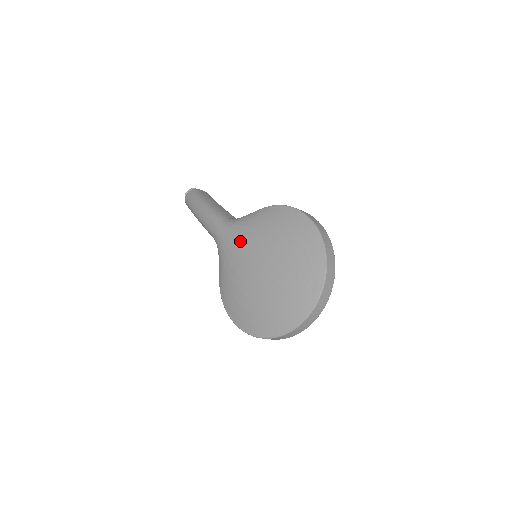
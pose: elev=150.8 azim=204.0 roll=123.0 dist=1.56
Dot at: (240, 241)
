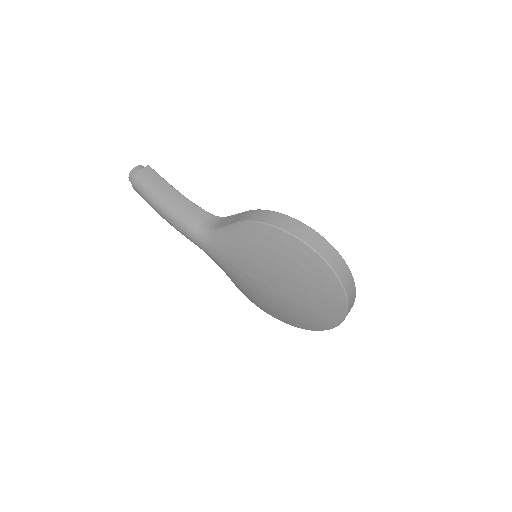
Dot at: (234, 263)
